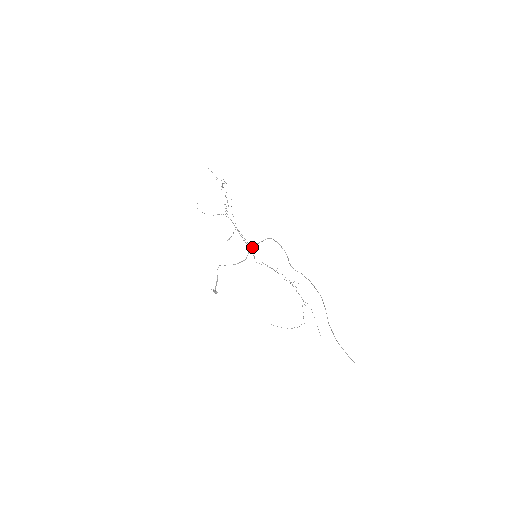
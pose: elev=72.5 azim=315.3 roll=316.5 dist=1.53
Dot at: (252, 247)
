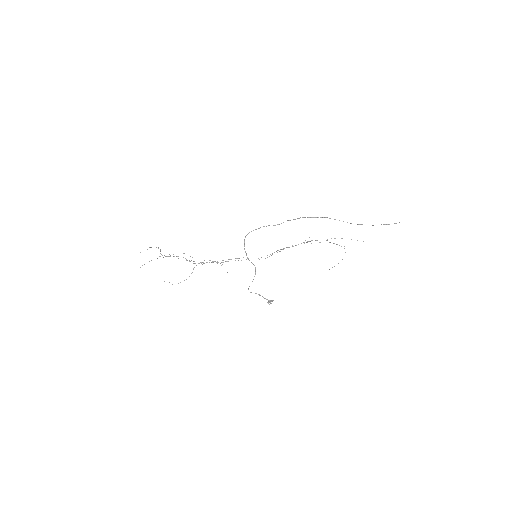
Dot at: (247, 257)
